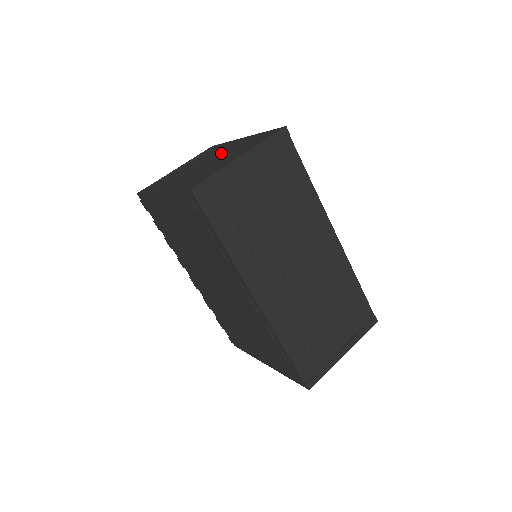
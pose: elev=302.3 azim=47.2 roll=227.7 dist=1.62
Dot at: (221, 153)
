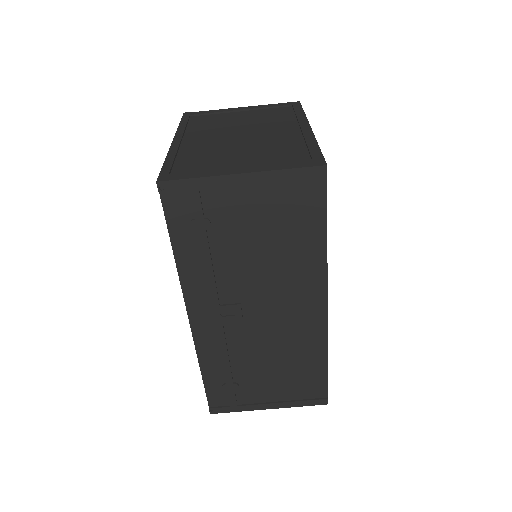
Dot at: (270, 132)
